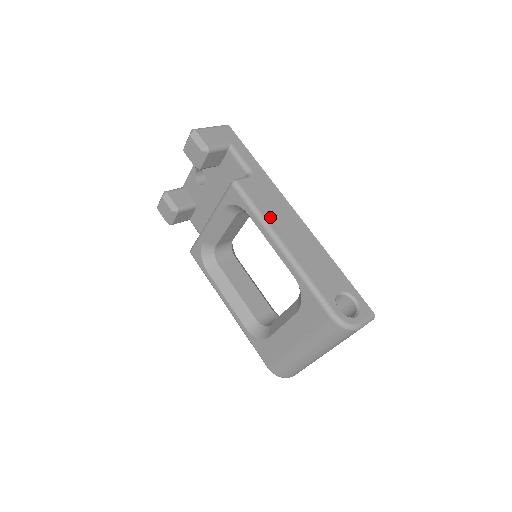
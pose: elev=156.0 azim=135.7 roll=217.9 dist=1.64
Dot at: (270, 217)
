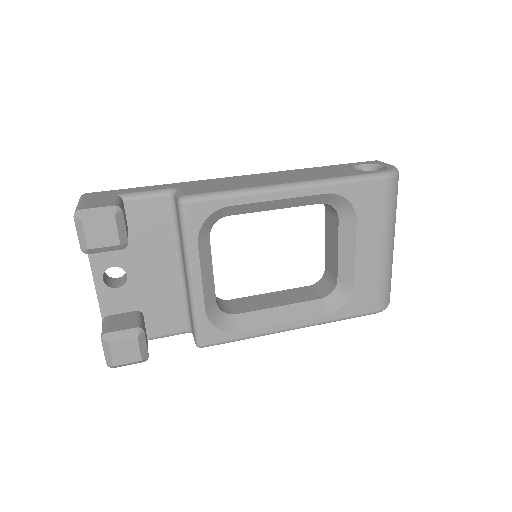
Dot at: (246, 186)
